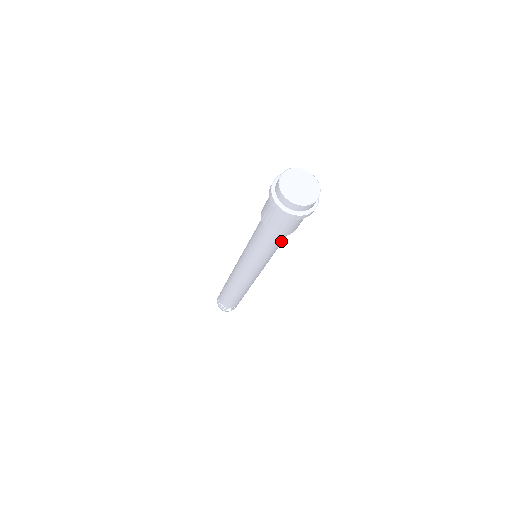
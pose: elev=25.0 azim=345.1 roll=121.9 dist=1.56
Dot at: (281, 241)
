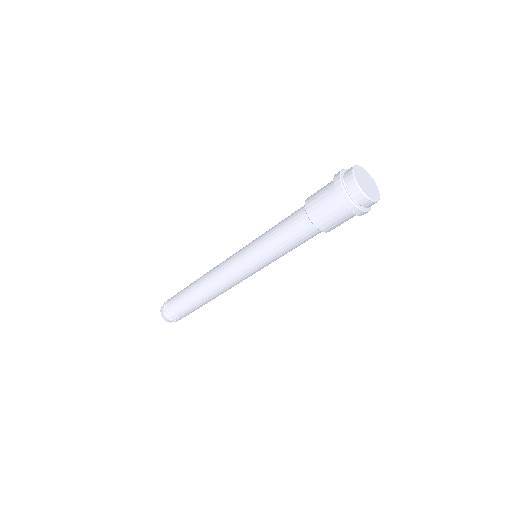
Dot at: occluded
